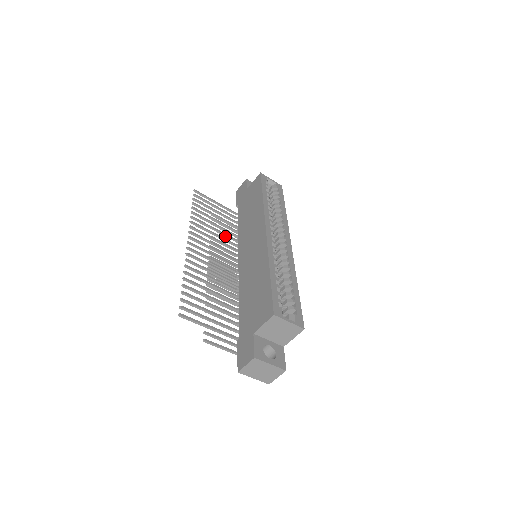
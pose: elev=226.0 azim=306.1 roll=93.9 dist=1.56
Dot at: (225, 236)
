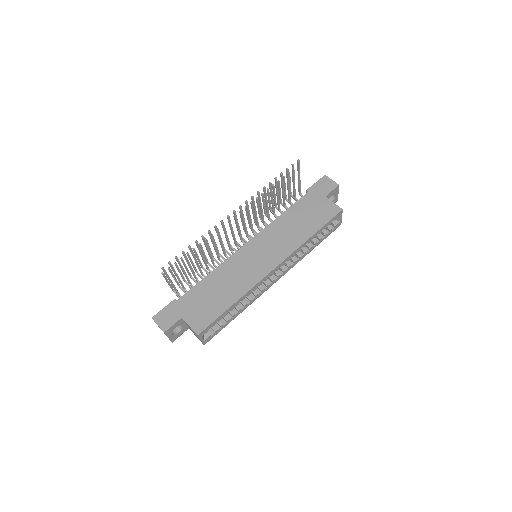
Dot at: (267, 211)
